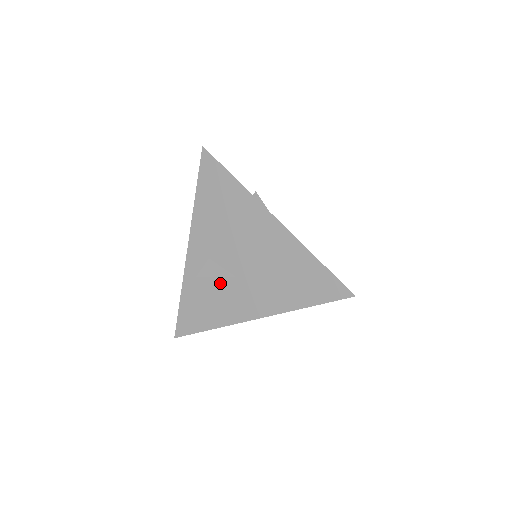
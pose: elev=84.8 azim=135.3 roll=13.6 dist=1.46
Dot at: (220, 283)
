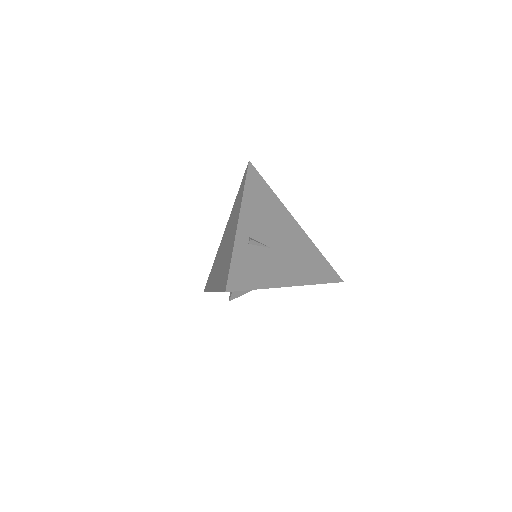
Dot at: occluded
